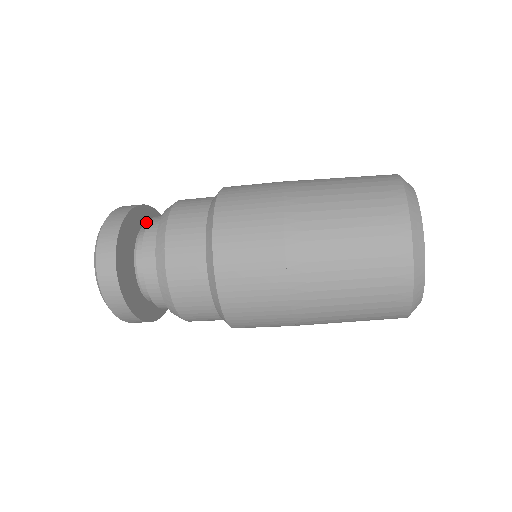
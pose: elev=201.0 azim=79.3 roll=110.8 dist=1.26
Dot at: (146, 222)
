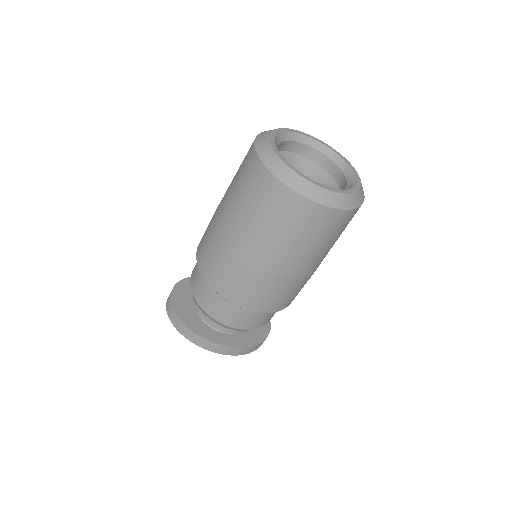
Dot at: occluded
